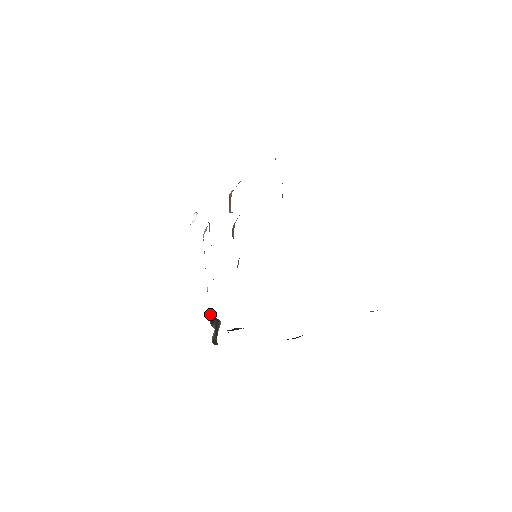
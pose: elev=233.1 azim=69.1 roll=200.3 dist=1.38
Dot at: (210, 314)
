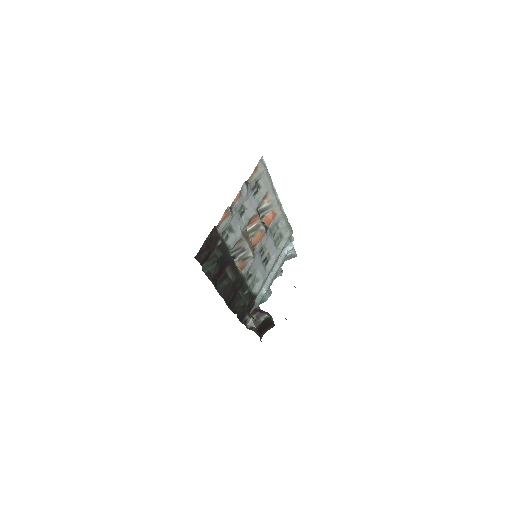
Dot at: (255, 308)
